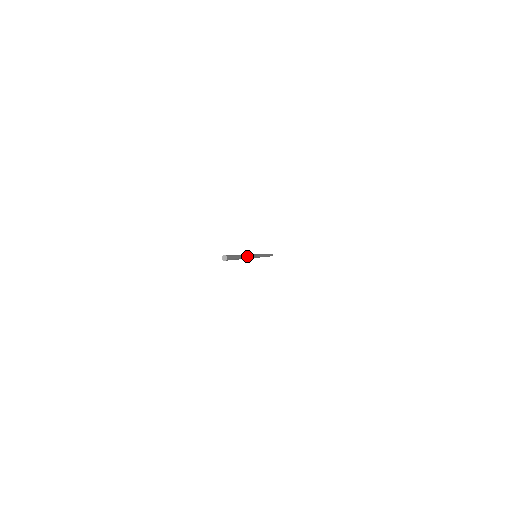
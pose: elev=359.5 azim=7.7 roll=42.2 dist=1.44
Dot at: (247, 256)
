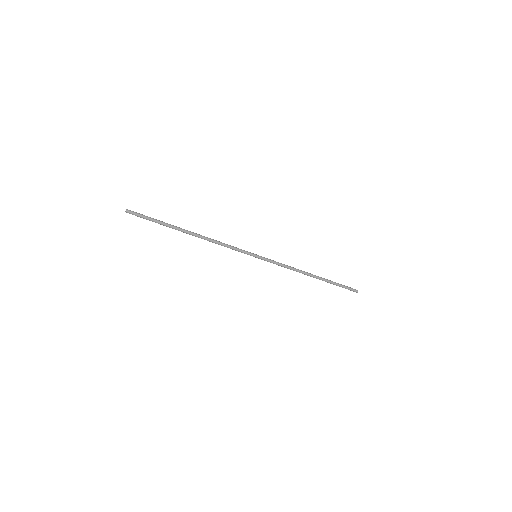
Dot at: (204, 237)
